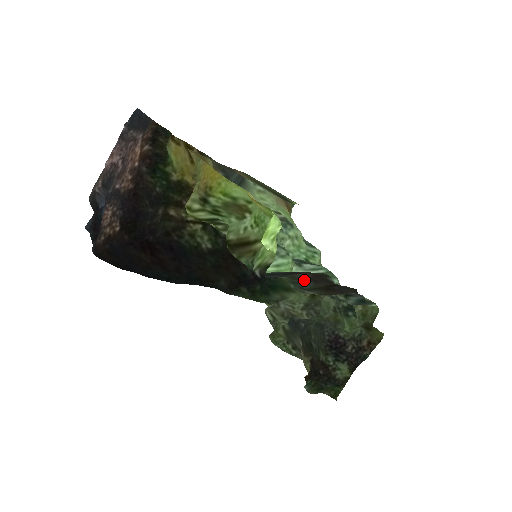
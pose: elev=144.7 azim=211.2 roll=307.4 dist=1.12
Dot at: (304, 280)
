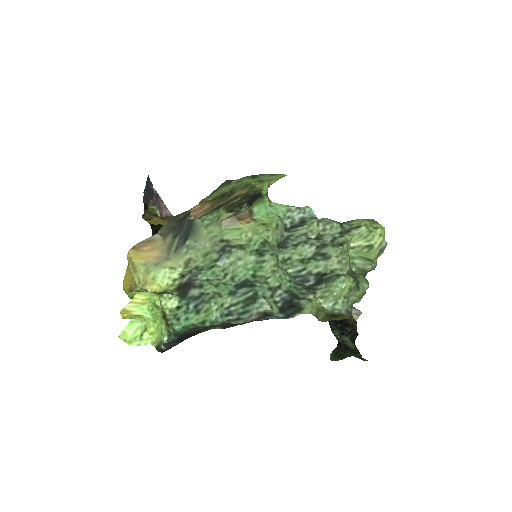
Dot at: occluded
